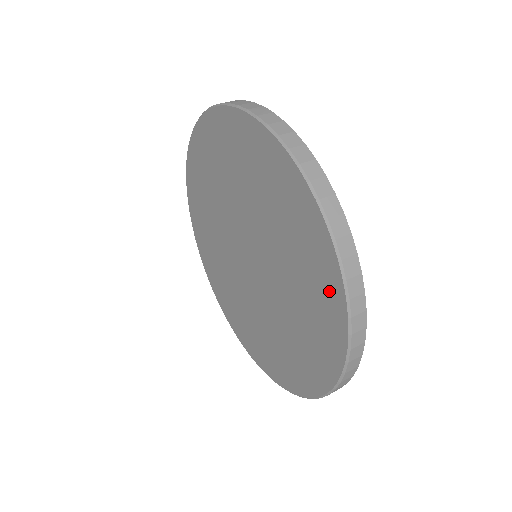
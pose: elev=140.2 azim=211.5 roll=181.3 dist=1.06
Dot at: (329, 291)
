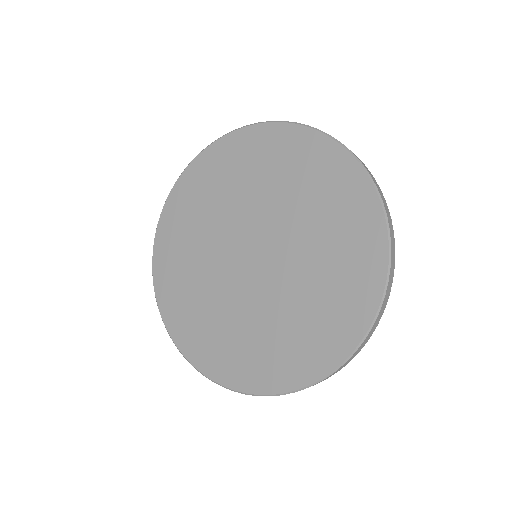
Dot at: (354, 314)
